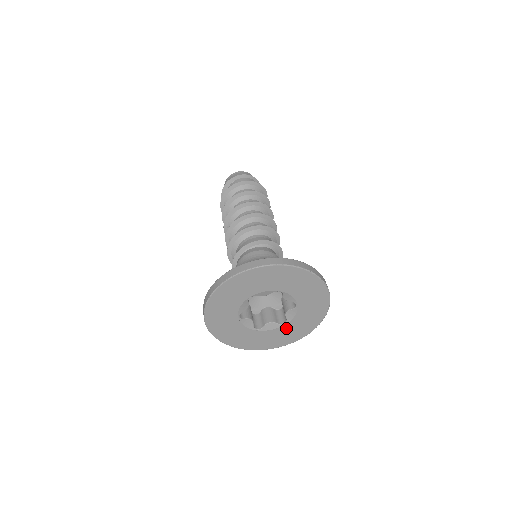
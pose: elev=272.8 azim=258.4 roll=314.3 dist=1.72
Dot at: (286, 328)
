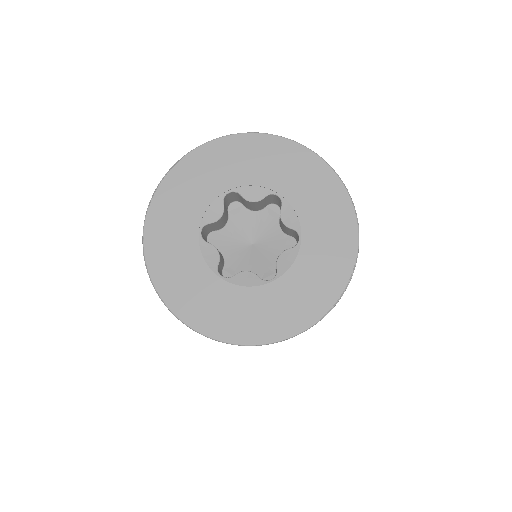
Dot at: (272, 292)
